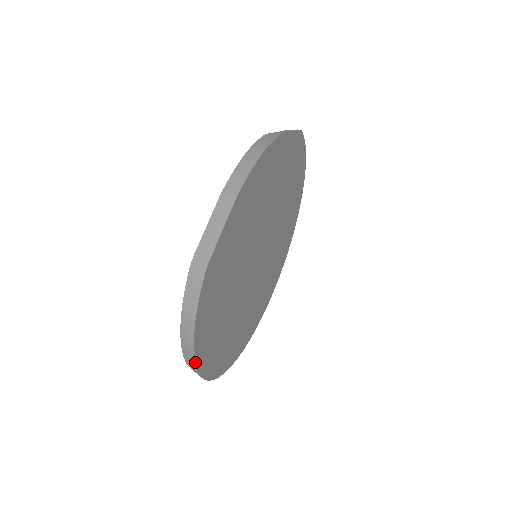
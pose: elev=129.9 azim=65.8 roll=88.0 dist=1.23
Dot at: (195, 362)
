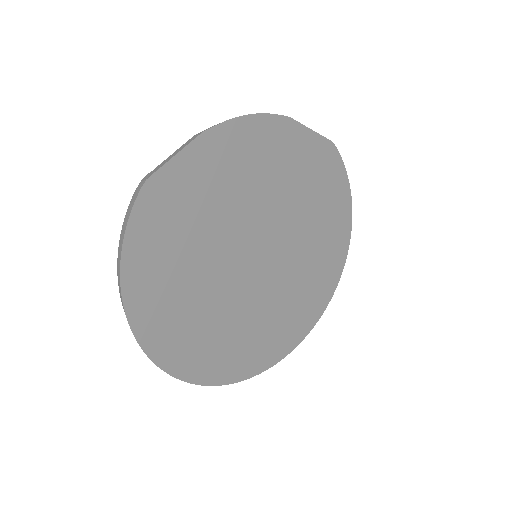
Dot at: (123, 303)
